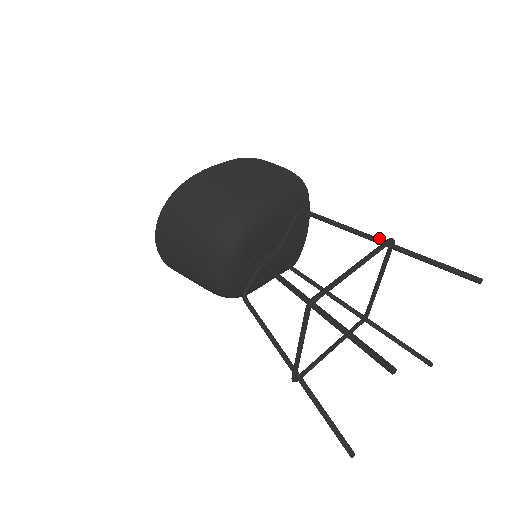
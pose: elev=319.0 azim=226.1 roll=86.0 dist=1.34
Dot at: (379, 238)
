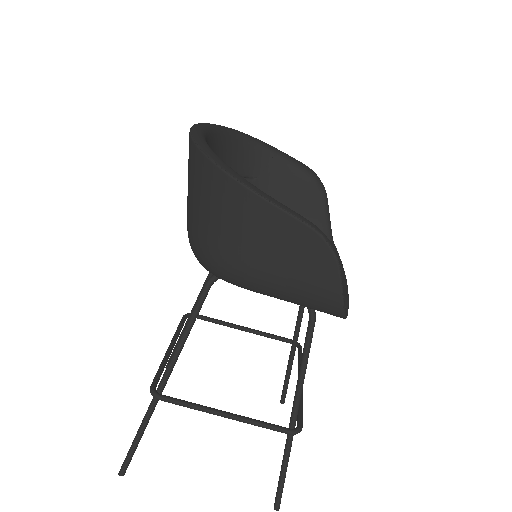
Dot at: (295, 418)
